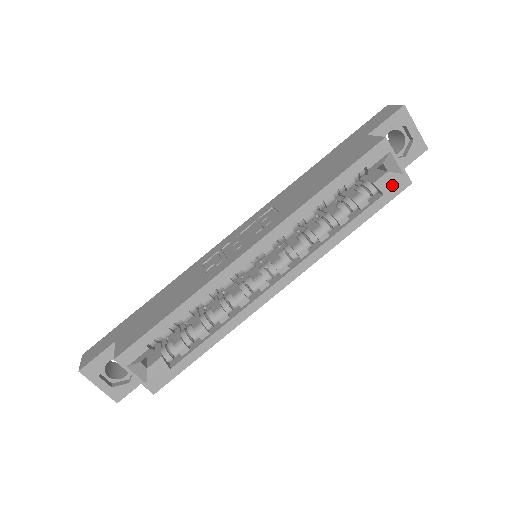
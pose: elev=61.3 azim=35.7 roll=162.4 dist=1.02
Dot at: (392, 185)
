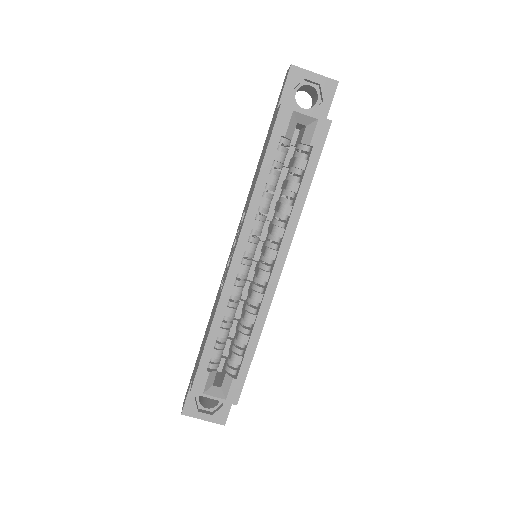
Dot at: (315, 134)
